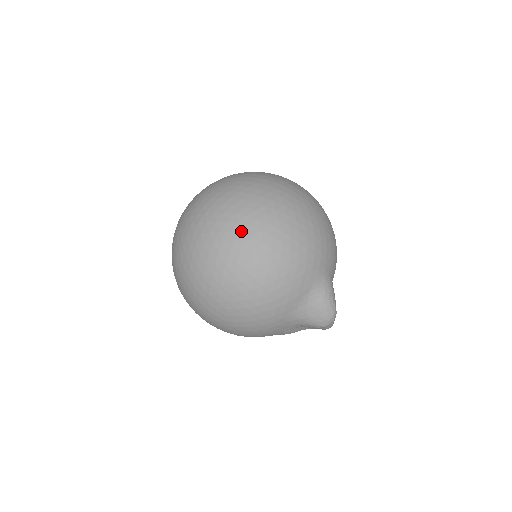
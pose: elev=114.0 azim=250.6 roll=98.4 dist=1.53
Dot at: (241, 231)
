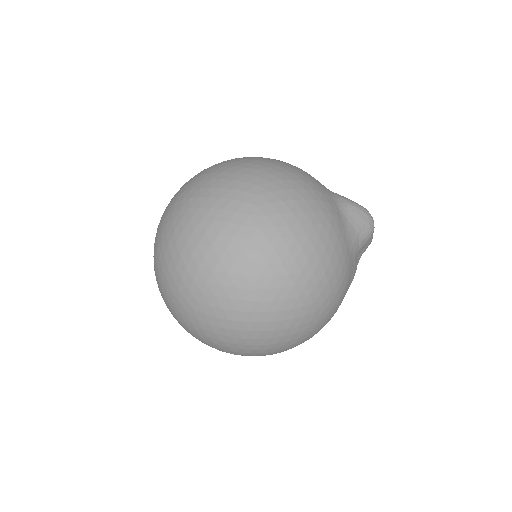
Dot at: (244, 201)
